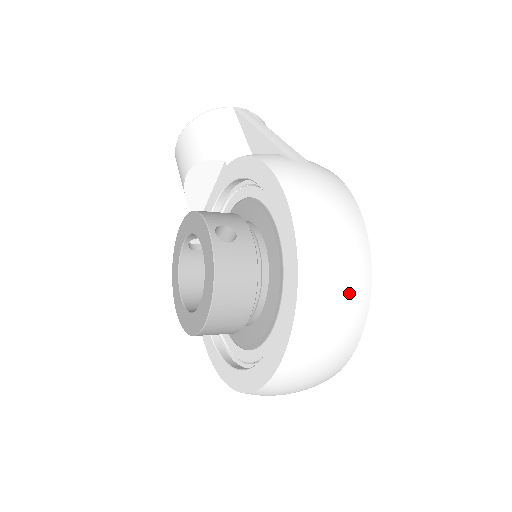
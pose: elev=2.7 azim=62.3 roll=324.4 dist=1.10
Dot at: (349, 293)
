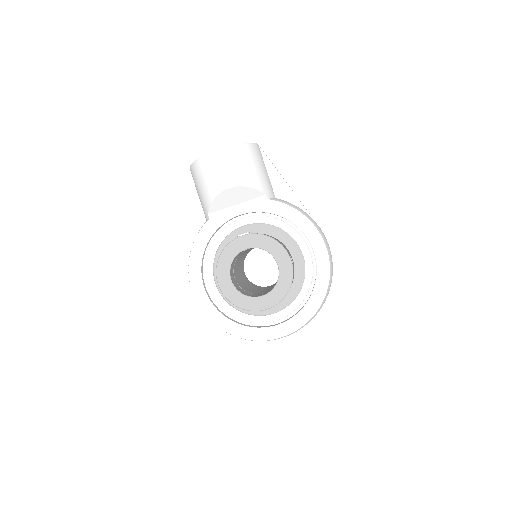
Dot at: occluded
